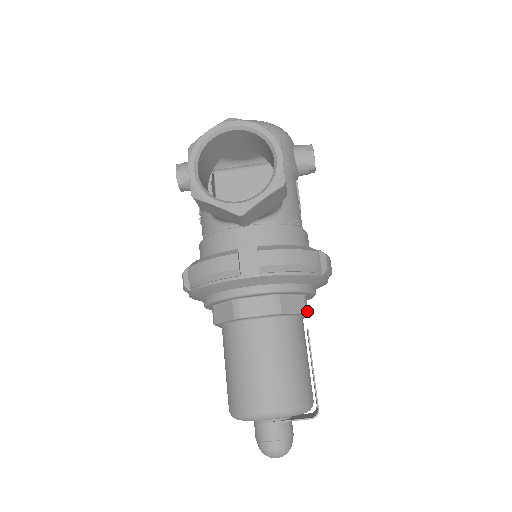
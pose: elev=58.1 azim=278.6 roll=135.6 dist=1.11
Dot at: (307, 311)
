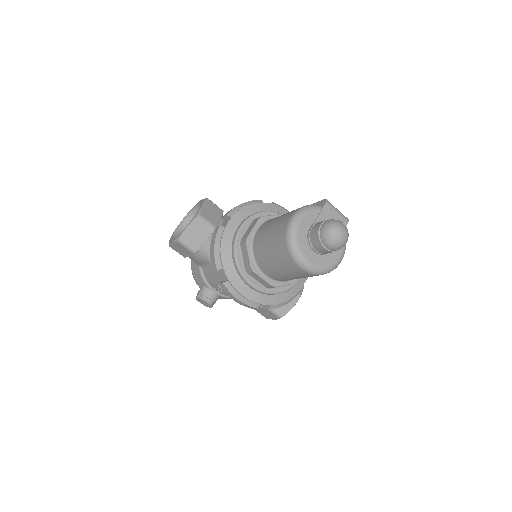
Dot at: occluded
